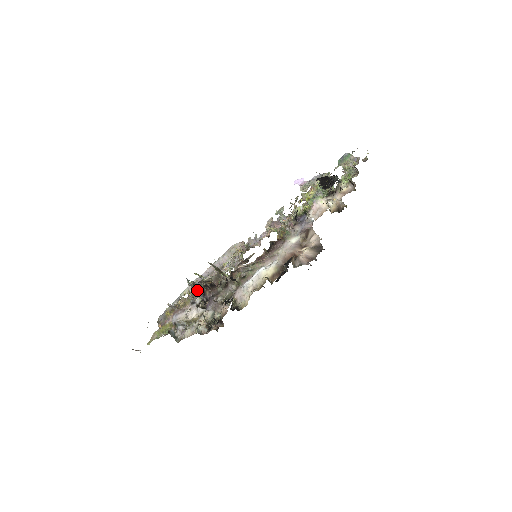
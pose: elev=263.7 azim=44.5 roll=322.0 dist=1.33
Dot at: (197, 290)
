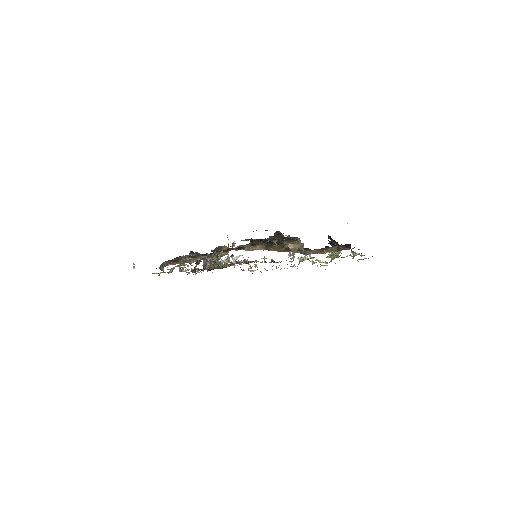
Dot at: occluded
